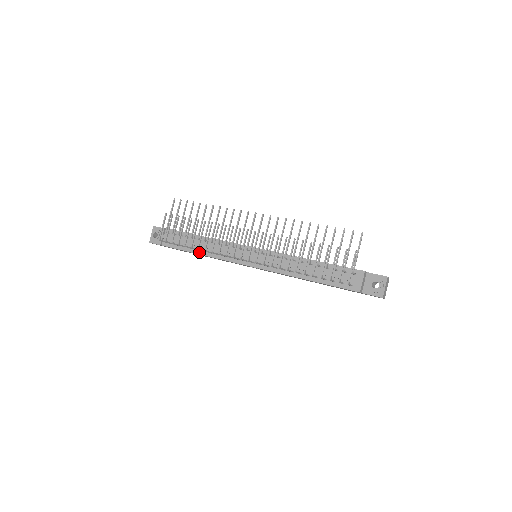
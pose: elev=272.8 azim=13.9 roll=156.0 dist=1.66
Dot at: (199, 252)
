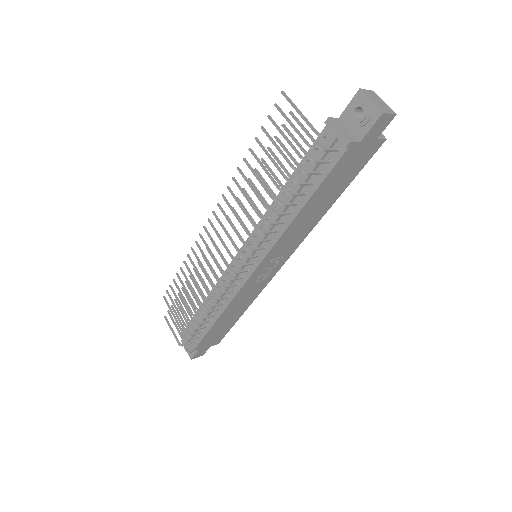
Dot at: (216, 316)
